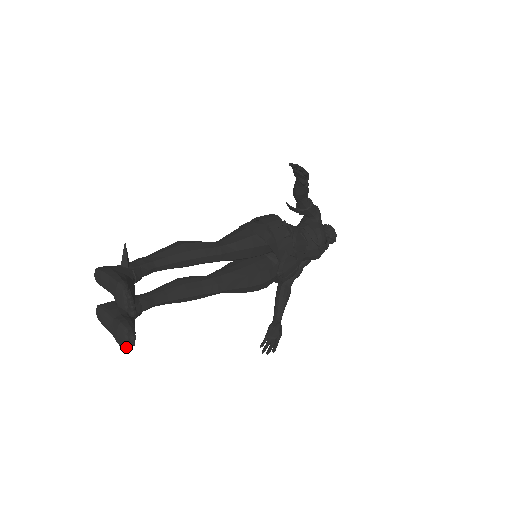
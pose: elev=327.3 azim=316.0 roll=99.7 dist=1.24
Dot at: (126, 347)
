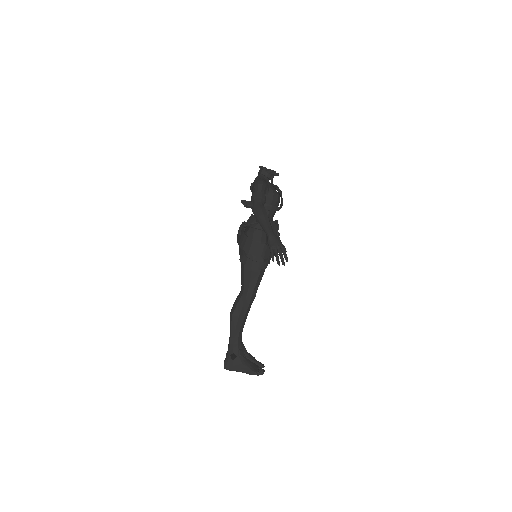
Dot at: occluded
